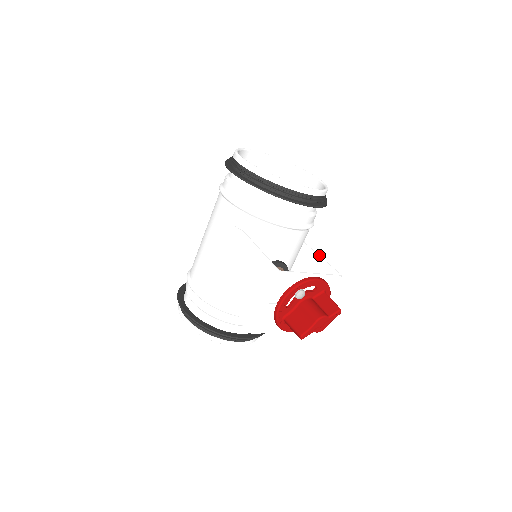
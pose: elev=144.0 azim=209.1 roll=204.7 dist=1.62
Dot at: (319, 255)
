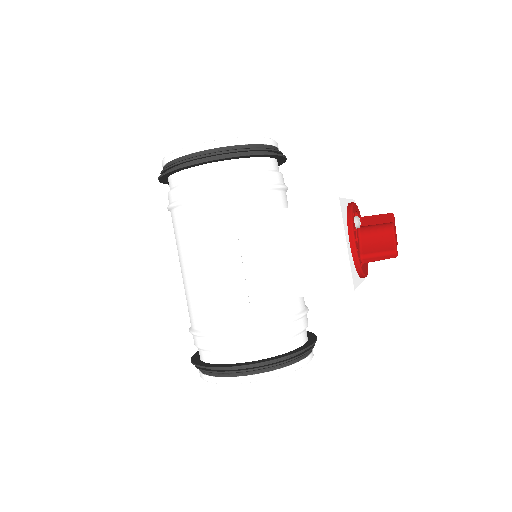
Dot at: occluded
